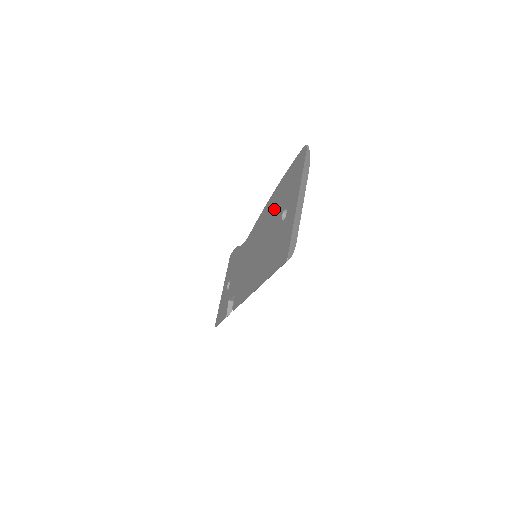
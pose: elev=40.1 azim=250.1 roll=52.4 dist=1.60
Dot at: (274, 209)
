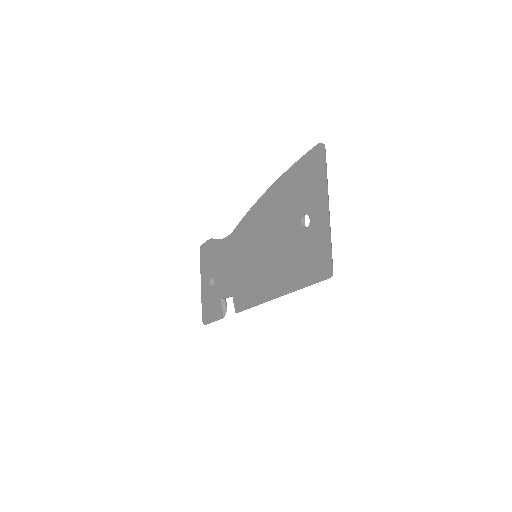
Dot at: (279, 210)
